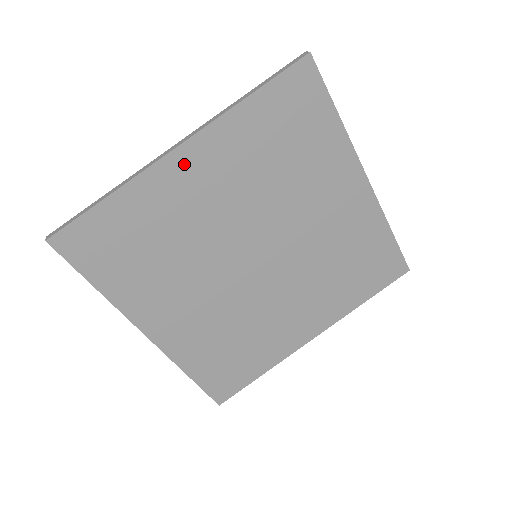
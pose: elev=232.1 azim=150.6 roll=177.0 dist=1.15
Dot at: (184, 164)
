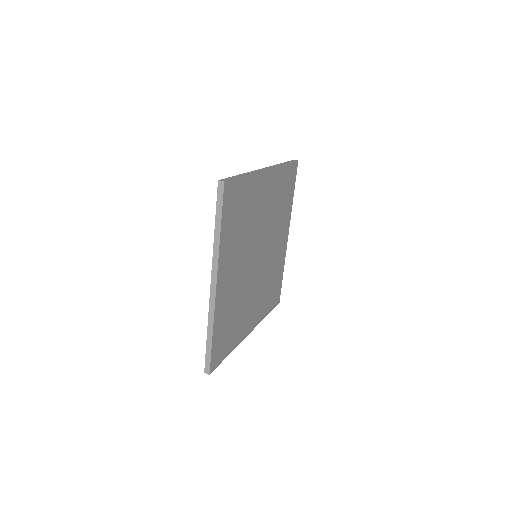
Dot at: (266, 180)
